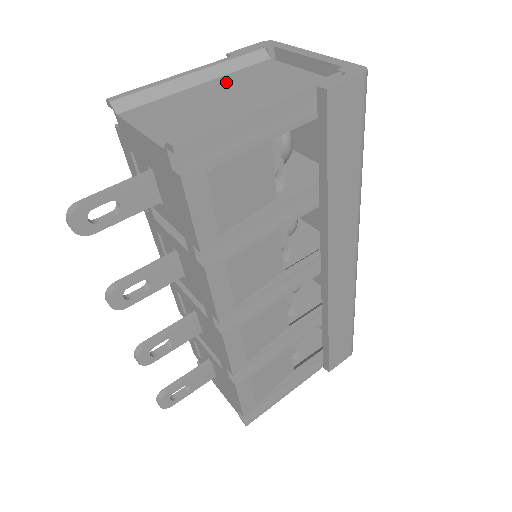
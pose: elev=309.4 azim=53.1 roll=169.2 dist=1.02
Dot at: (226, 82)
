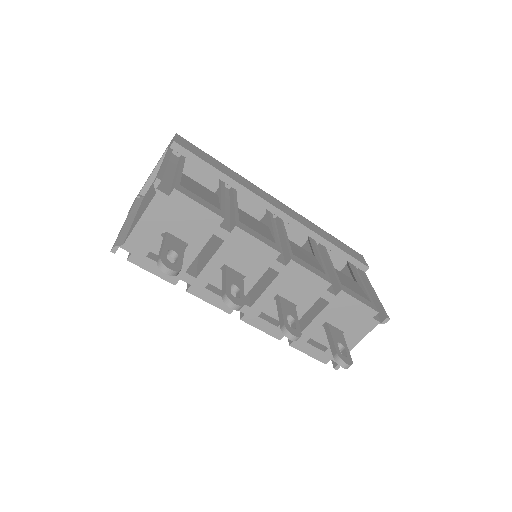
Dot at: occluded
